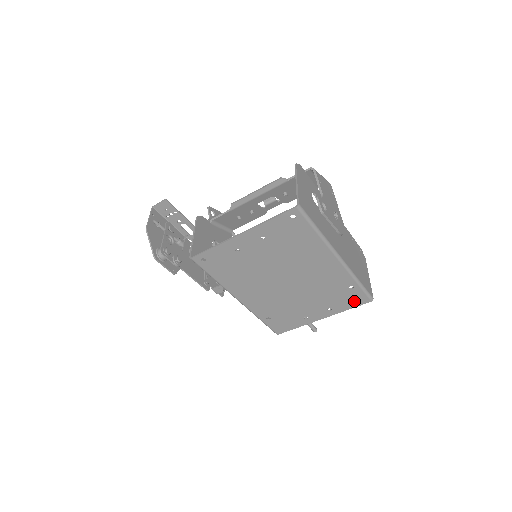
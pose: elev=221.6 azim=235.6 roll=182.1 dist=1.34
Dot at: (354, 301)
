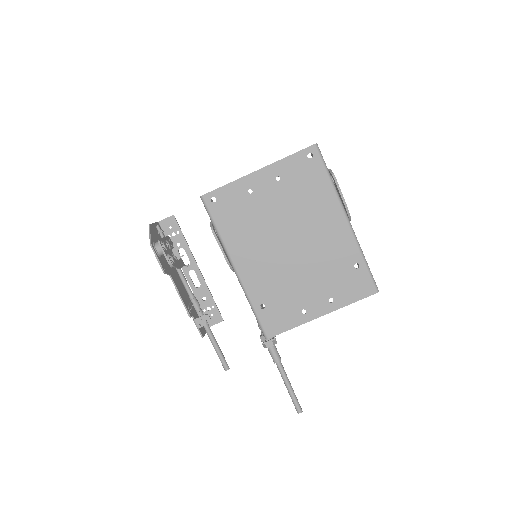
Dot at: (359, 289)
